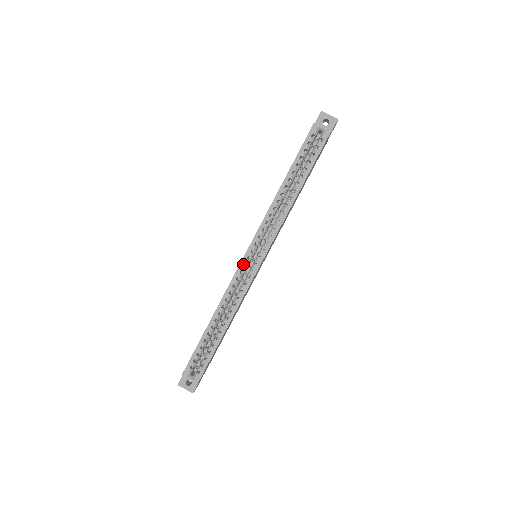
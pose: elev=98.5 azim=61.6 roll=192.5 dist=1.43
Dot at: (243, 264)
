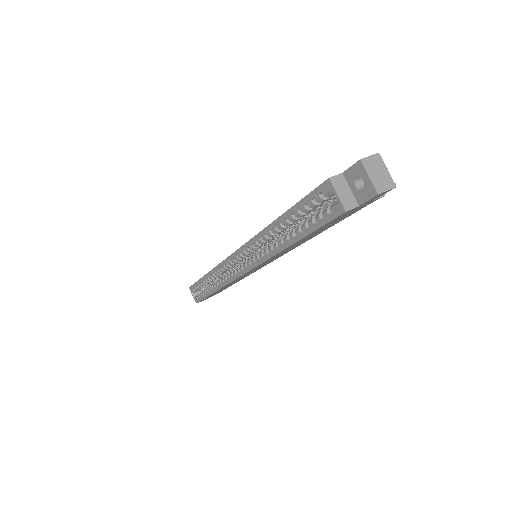
Dot at: (230, 260)
